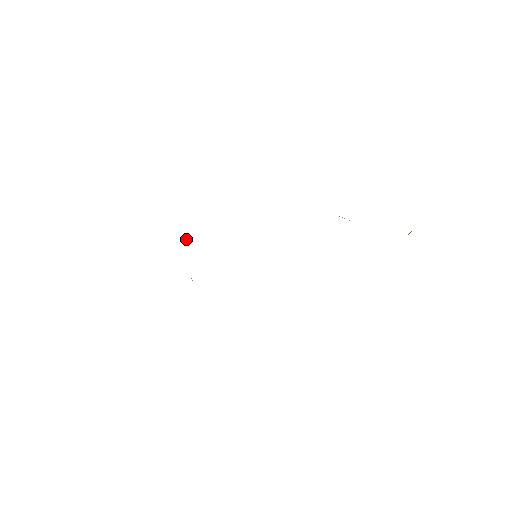
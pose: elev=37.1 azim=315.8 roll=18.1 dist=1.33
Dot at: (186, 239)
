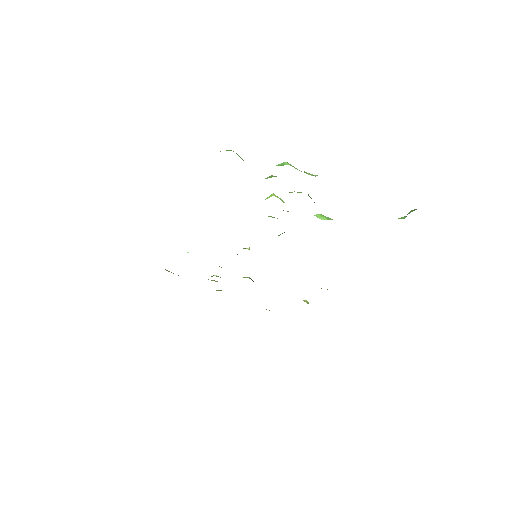
Dot at: (187, 252)
